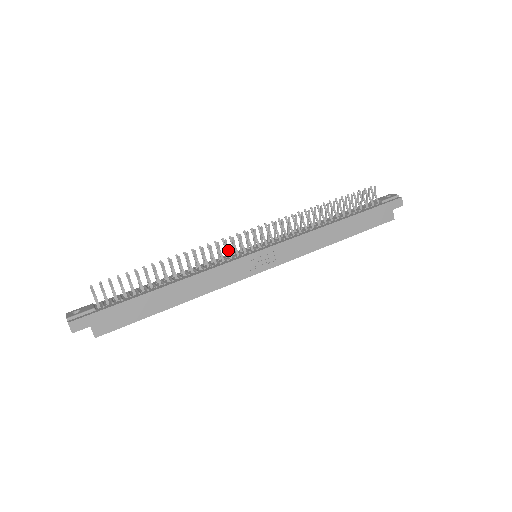
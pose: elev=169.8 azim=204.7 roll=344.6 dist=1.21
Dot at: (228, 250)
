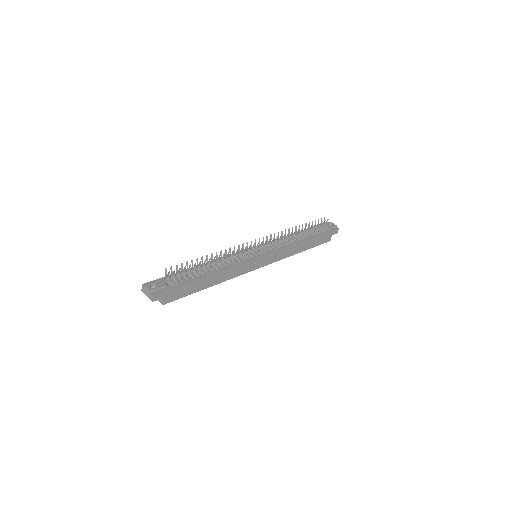
Dot at: (245, 252)
